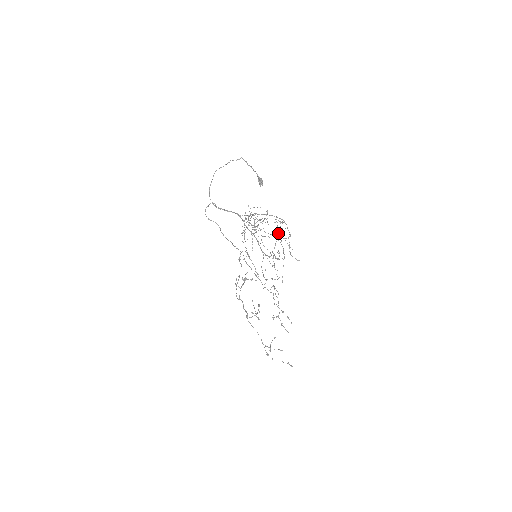
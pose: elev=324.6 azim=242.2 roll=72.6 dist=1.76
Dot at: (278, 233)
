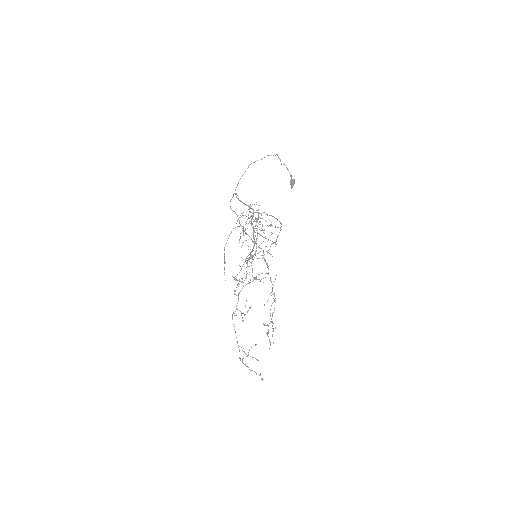
Dot at: (257, 235)
